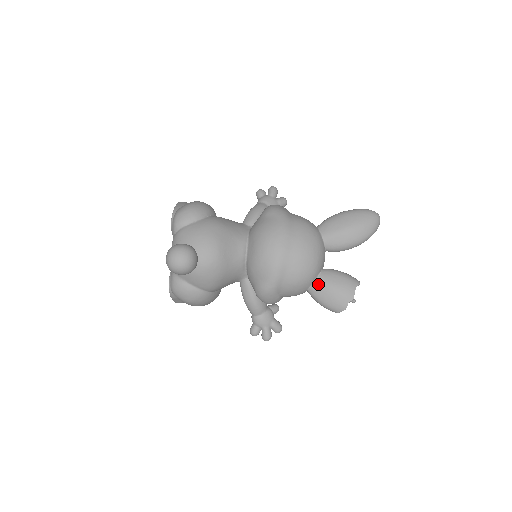
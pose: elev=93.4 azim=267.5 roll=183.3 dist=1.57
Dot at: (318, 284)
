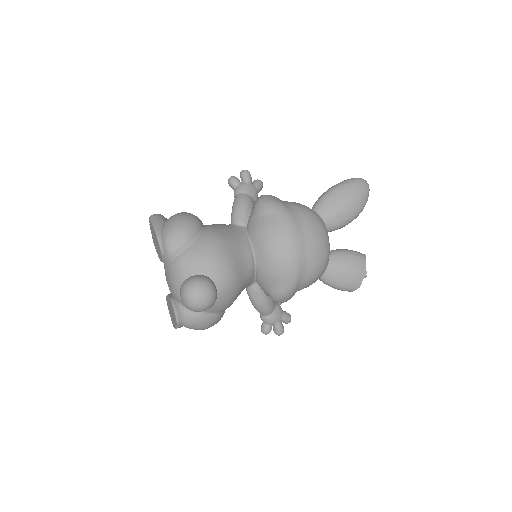
Dot at: (331, 270)
